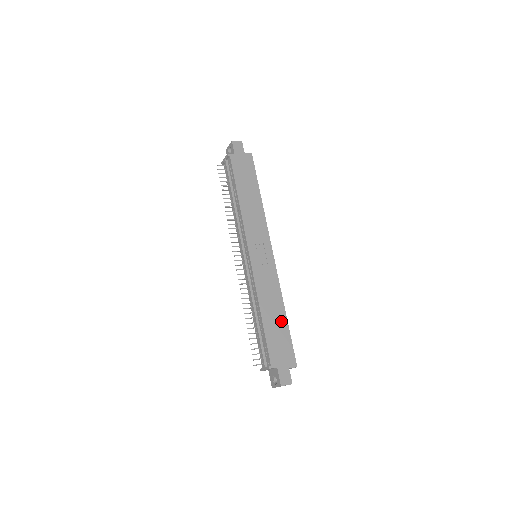
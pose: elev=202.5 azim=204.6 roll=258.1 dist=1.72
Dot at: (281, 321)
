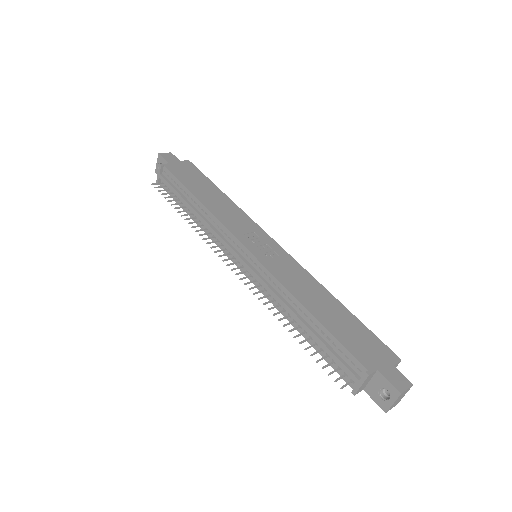
Dot at: (339, 311)
